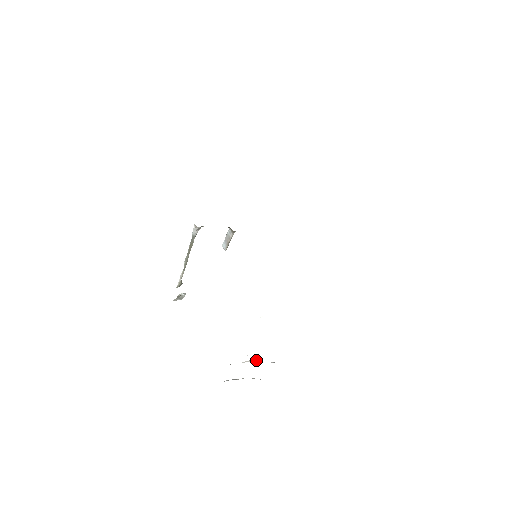
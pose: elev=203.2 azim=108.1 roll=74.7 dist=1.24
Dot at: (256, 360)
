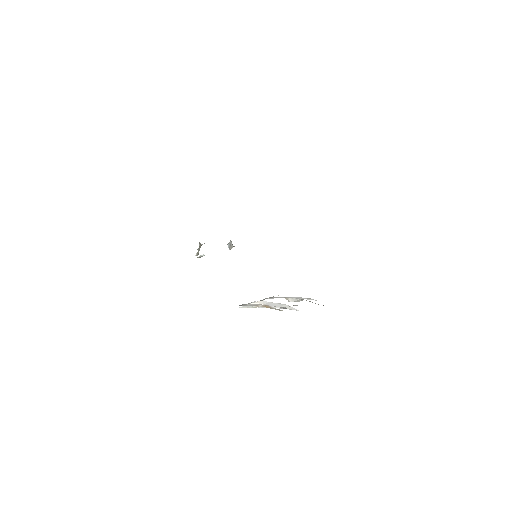
Dot at: (264, 301)
